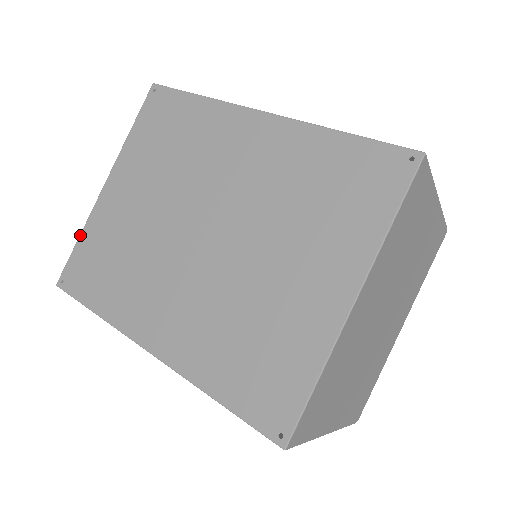
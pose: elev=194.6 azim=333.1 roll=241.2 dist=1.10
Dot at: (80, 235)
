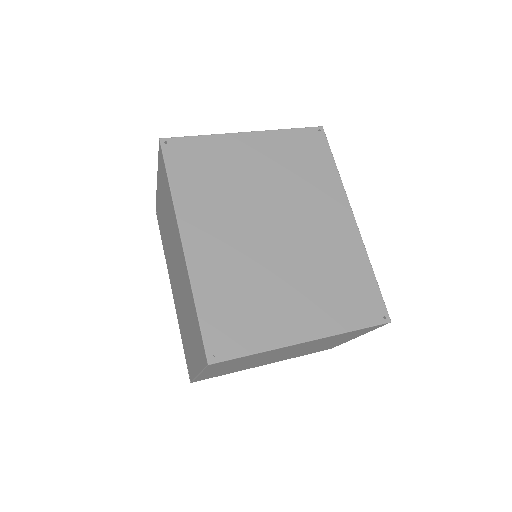
Dot at: (204, 135)
